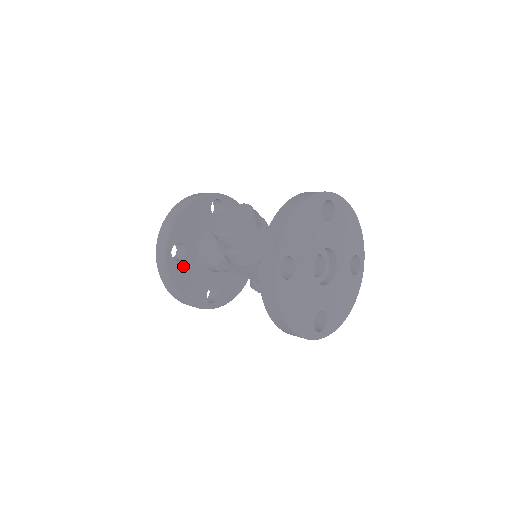
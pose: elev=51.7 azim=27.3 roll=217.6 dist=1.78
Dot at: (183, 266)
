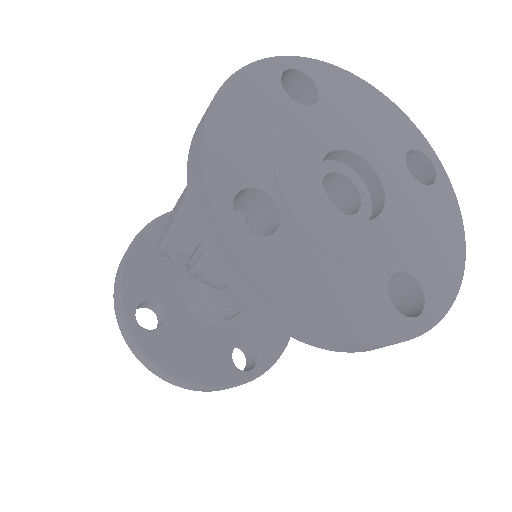
Dot at: (168, 333)
